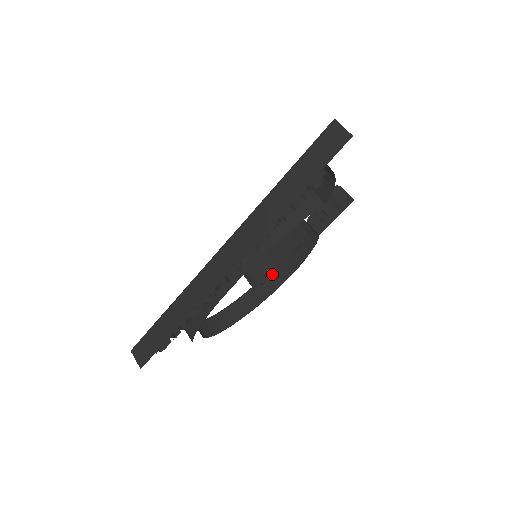
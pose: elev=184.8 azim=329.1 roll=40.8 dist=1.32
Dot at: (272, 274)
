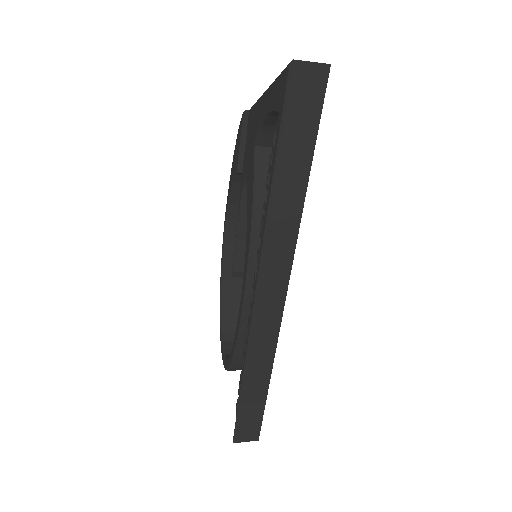
Dot at: (228, 244)
